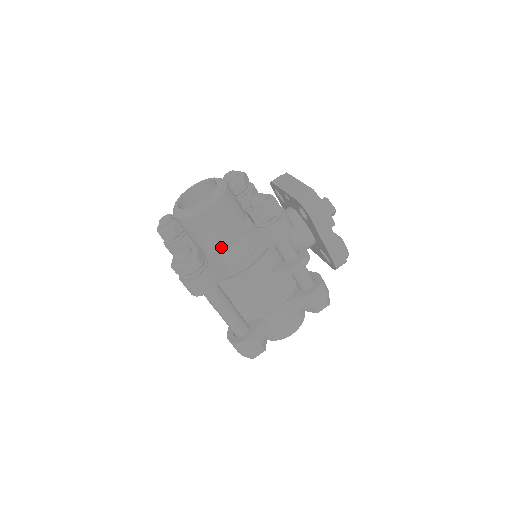
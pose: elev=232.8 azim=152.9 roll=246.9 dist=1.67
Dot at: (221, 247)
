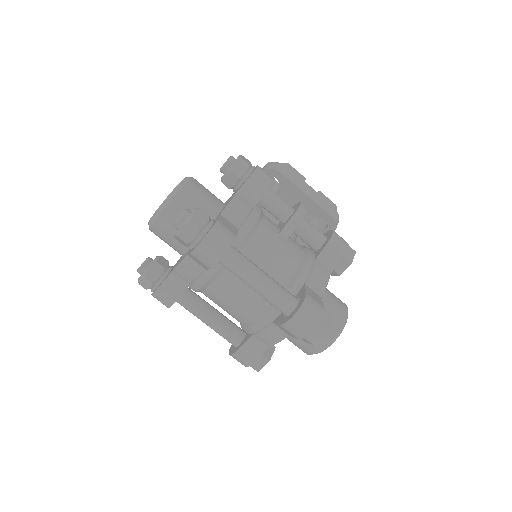
Dot at: (218, 215)
